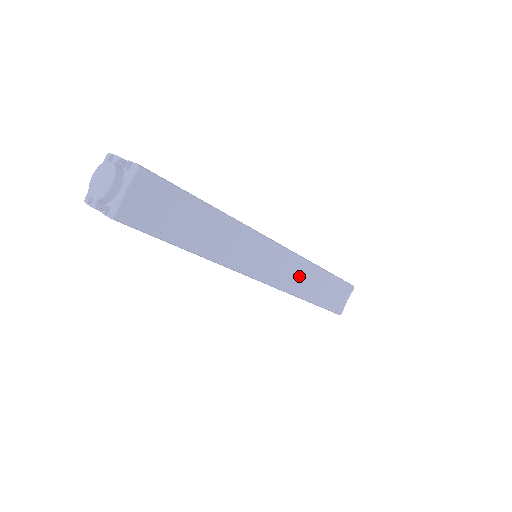
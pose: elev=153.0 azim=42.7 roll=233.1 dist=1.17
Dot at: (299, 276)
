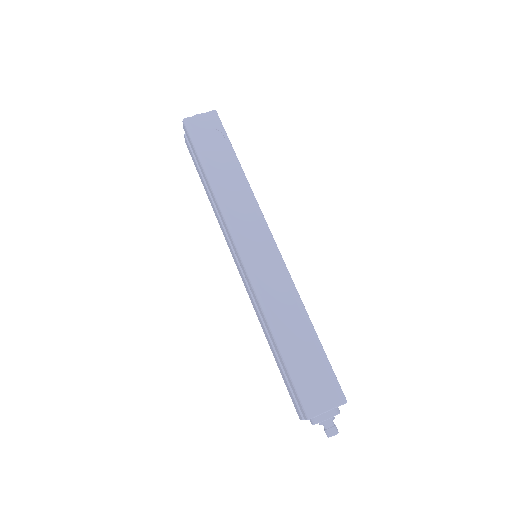
Dot at: (278, 293)
